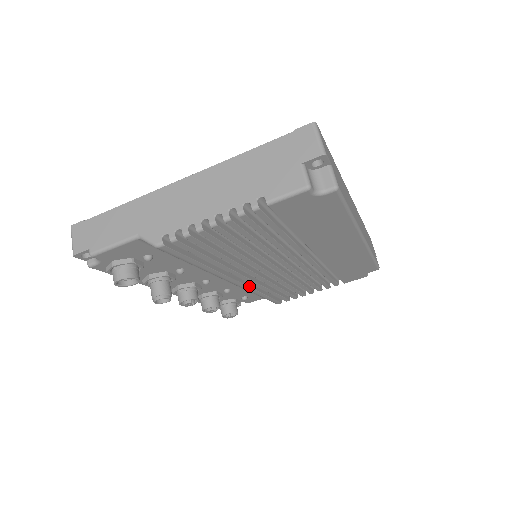
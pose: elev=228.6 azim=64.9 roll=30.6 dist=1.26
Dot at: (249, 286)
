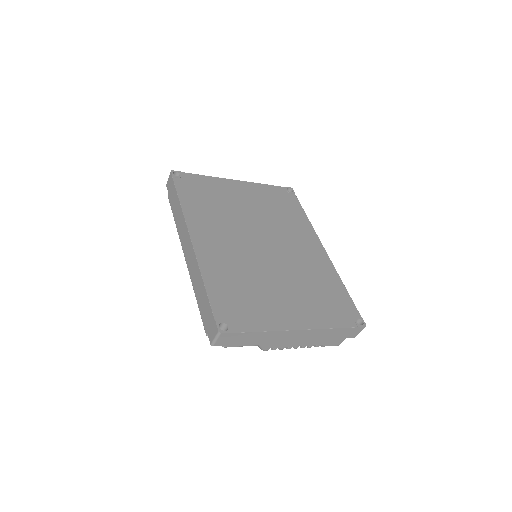
Dot at: occluded
